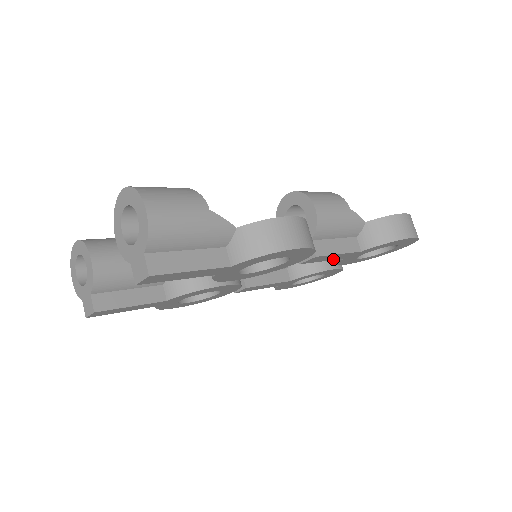
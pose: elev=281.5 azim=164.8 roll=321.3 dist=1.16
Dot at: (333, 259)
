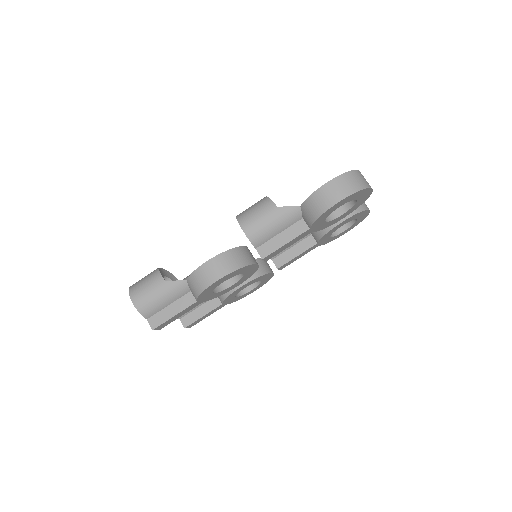
Dot at: occluded
